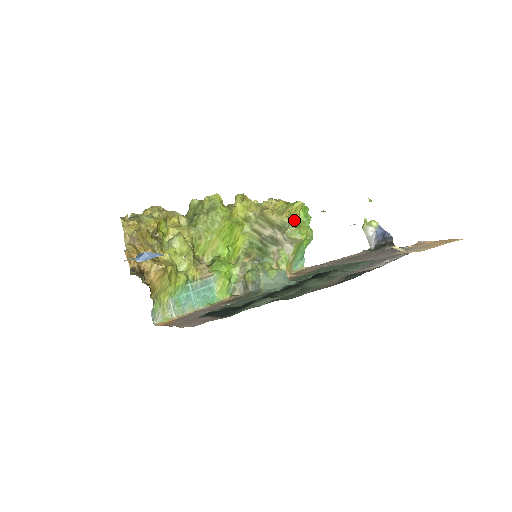
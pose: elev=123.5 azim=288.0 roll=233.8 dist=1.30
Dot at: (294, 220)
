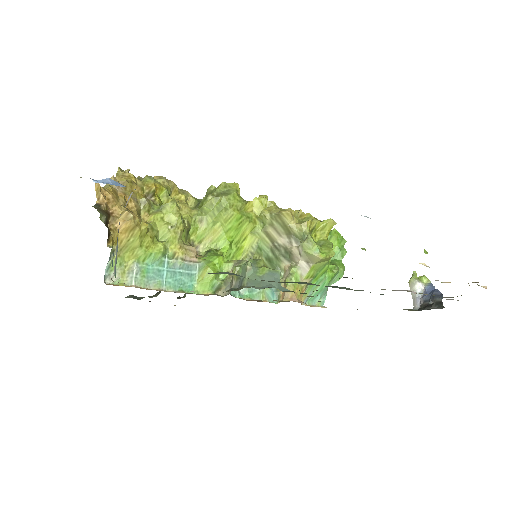
Dot at: (319, 239)
